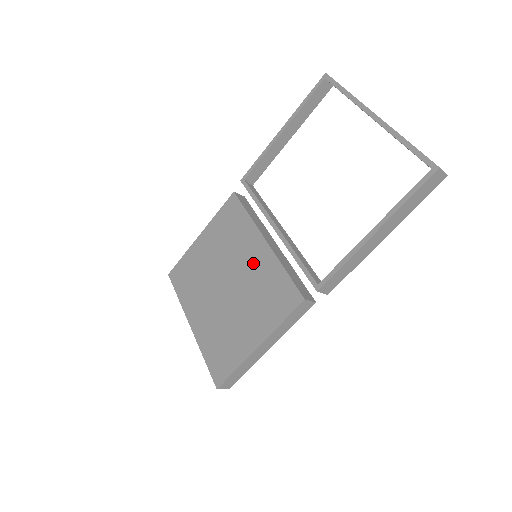
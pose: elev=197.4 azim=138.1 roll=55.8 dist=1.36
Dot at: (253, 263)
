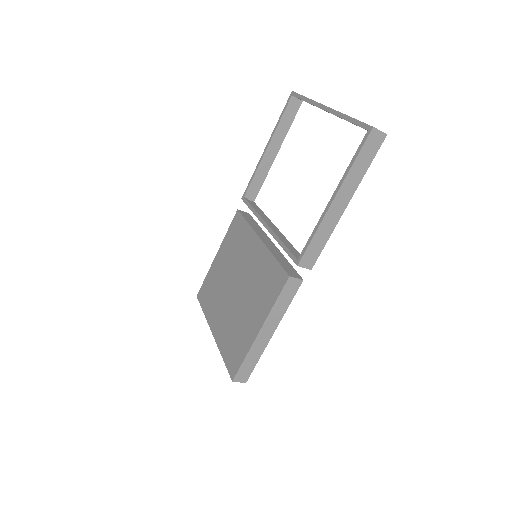
Dot at: (252, 261)
